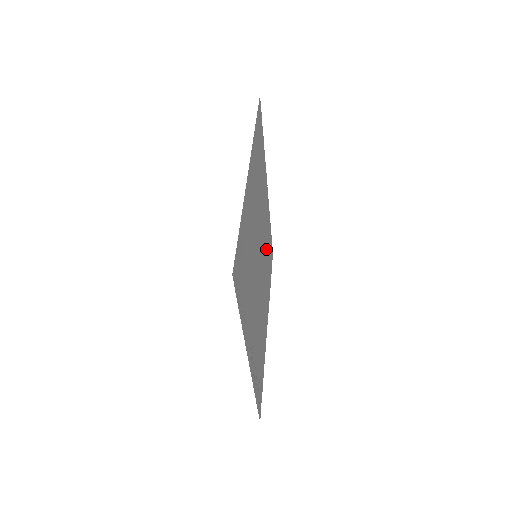
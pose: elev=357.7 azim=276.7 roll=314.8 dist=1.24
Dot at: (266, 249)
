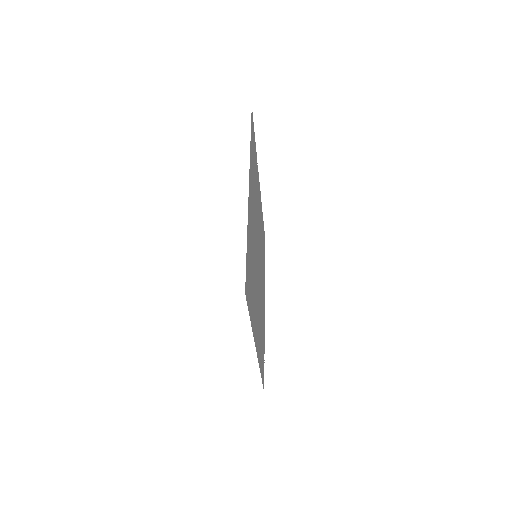
Dot at: (261, 240)
